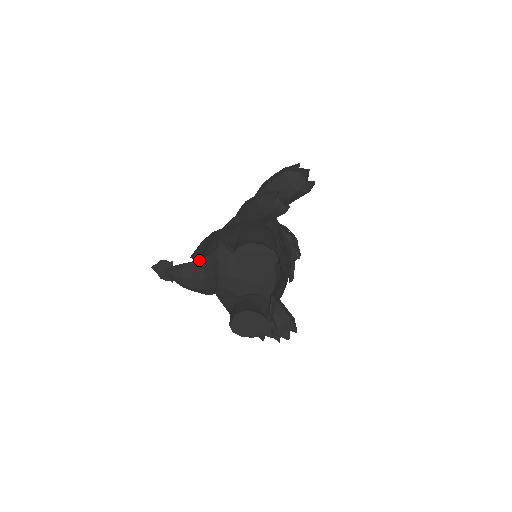
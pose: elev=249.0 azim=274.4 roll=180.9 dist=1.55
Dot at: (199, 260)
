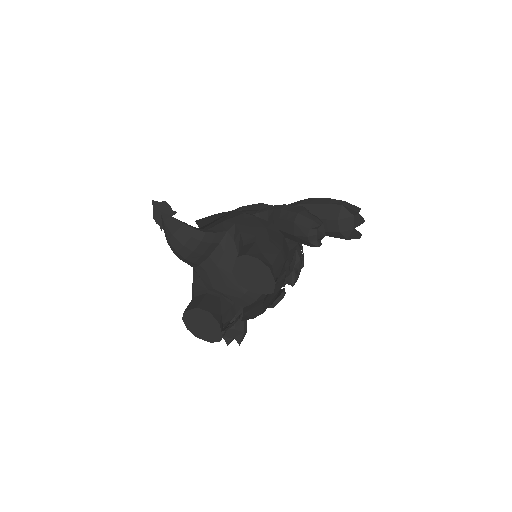
Dot at: (201, 231)
